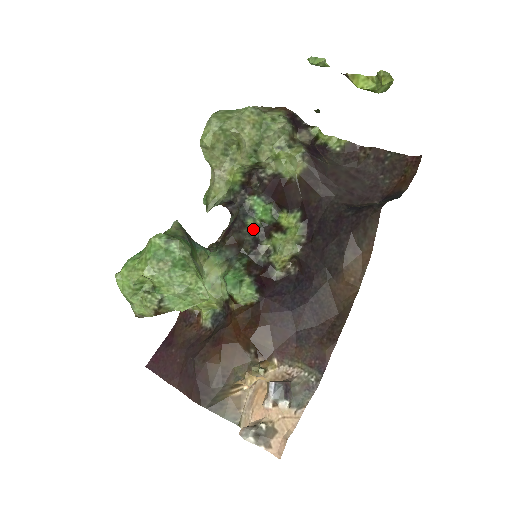
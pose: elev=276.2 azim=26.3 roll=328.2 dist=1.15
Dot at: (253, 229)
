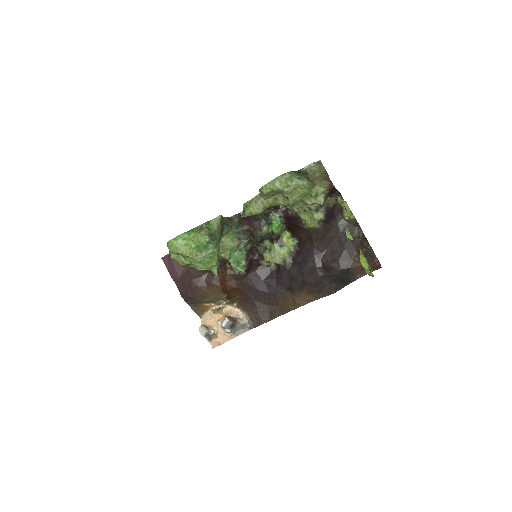
Dot at: (264, 234)
